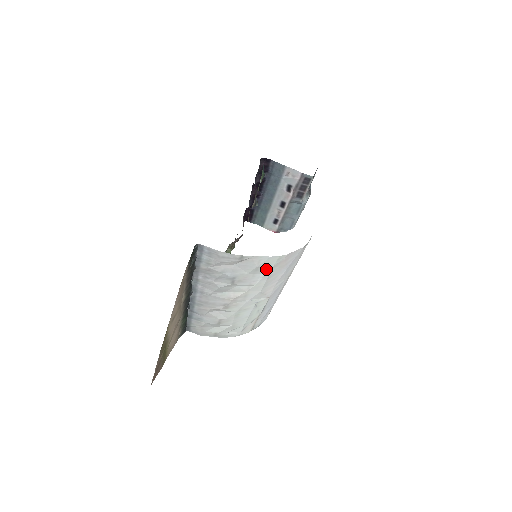
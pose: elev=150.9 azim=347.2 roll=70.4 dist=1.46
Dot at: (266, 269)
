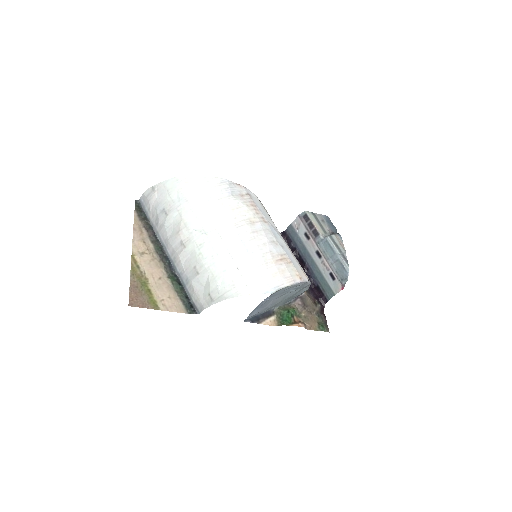
Dot at: (176, 192)
